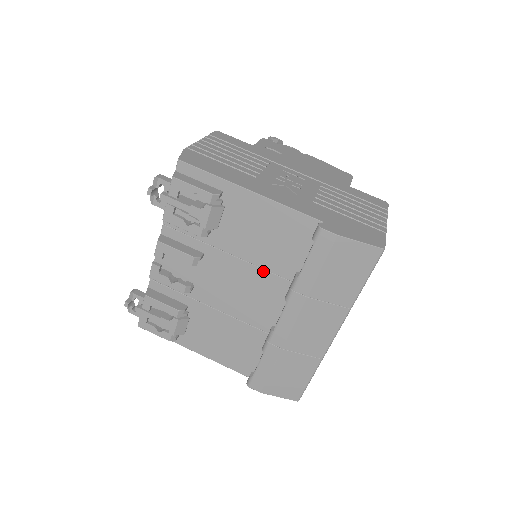
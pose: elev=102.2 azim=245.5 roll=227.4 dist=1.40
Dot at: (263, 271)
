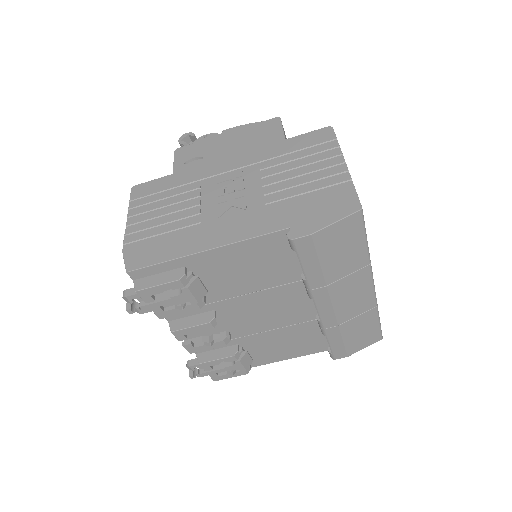
Dot at: (273, 289)
